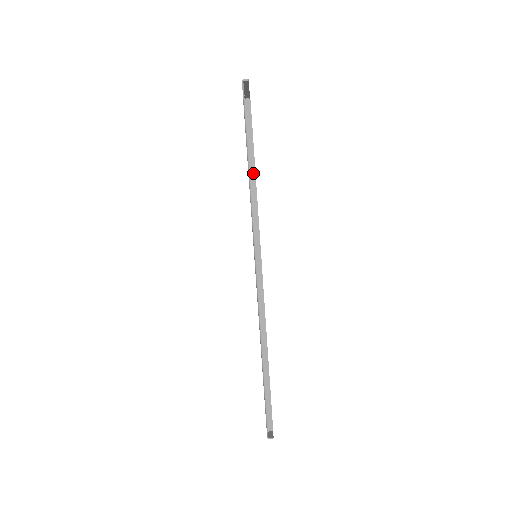
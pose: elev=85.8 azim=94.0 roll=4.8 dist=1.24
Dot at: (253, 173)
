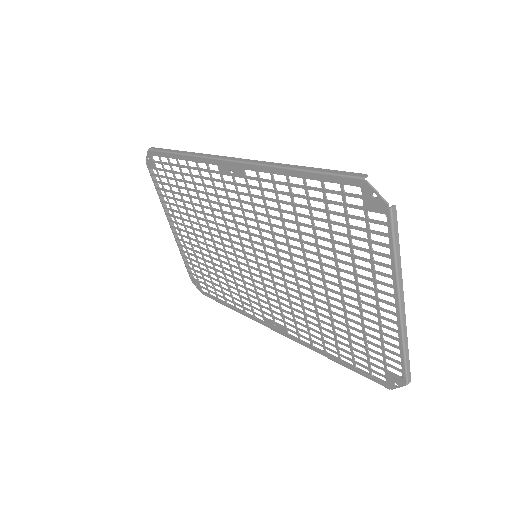
Dot at: (179, 152)
